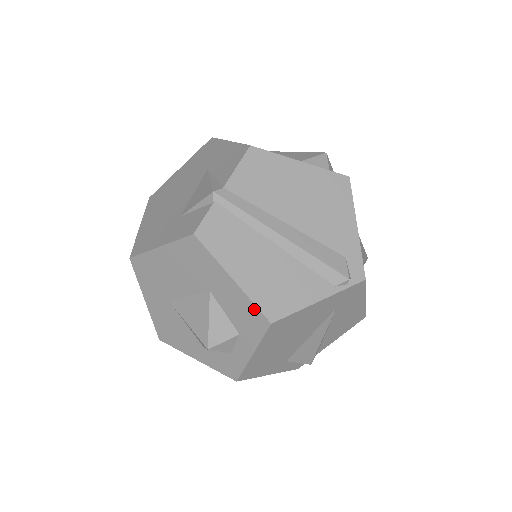
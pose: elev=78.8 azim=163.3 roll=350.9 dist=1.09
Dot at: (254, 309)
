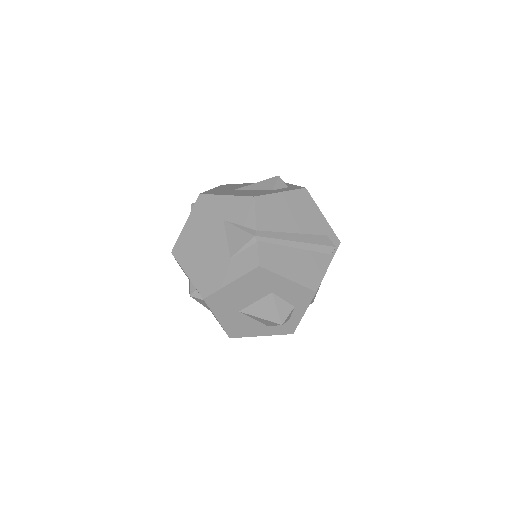
Dot at: (305, 289)
